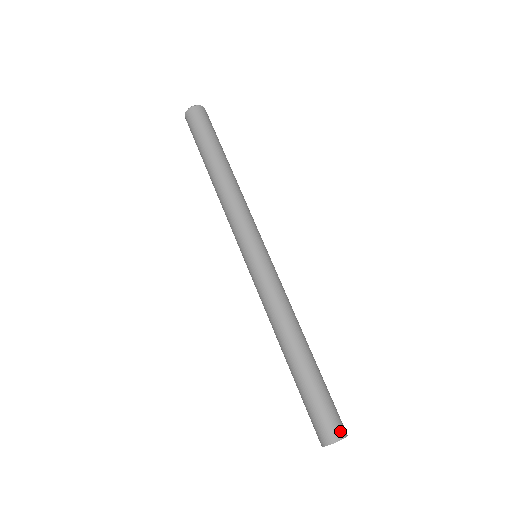
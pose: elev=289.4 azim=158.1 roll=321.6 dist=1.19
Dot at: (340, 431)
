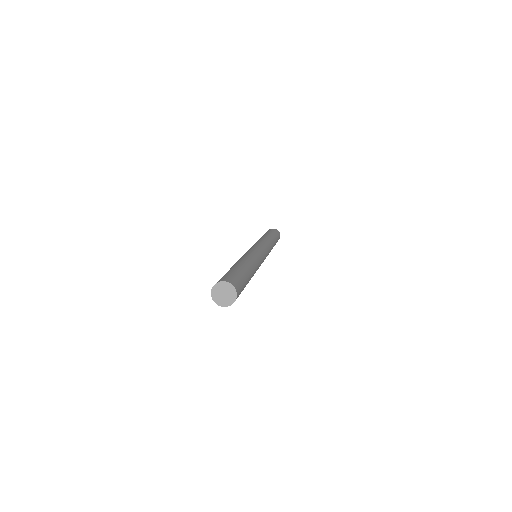
Dot at: (238, 289)
